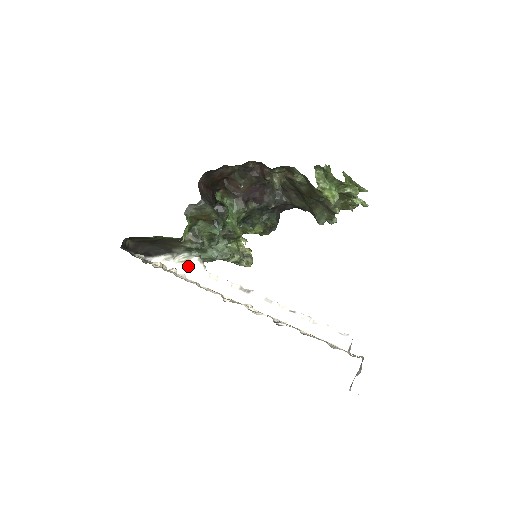
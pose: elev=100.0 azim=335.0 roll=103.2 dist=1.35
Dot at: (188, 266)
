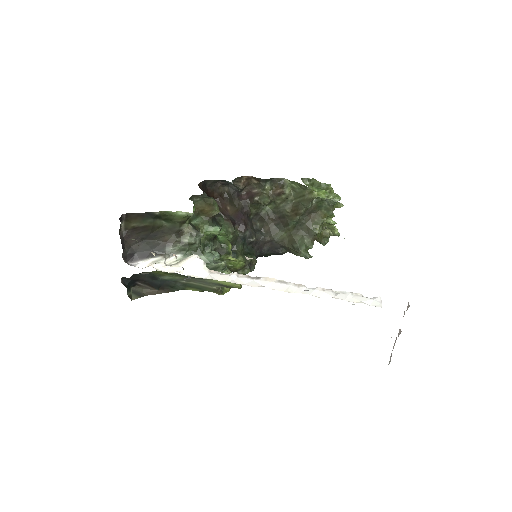
Dot at: (184, 264)
